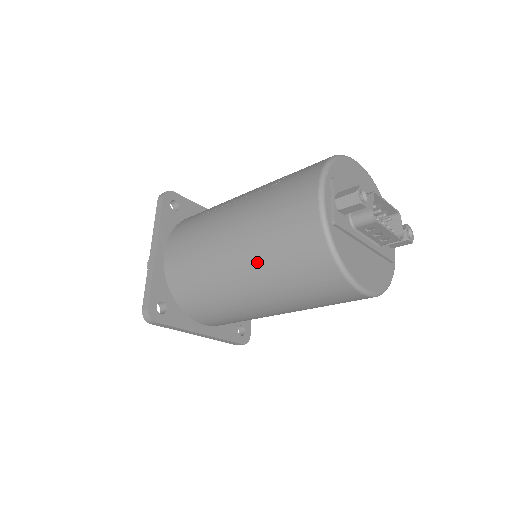
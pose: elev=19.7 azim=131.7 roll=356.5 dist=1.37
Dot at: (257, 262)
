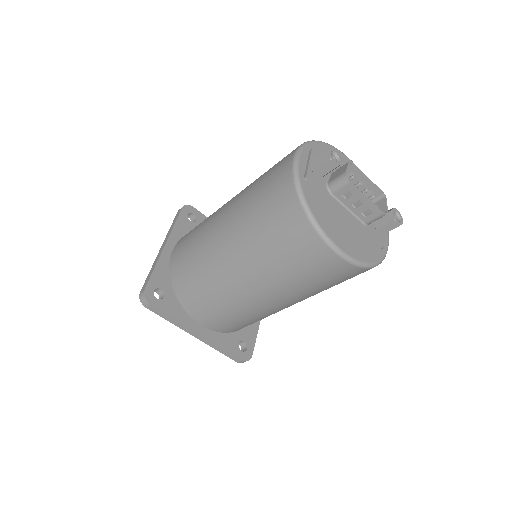
Dot at: (241, 231)
